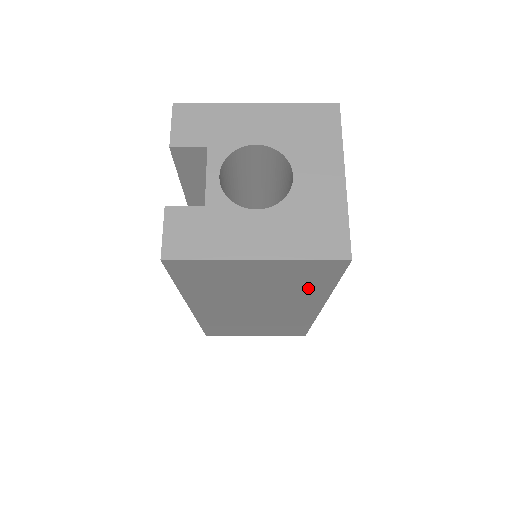
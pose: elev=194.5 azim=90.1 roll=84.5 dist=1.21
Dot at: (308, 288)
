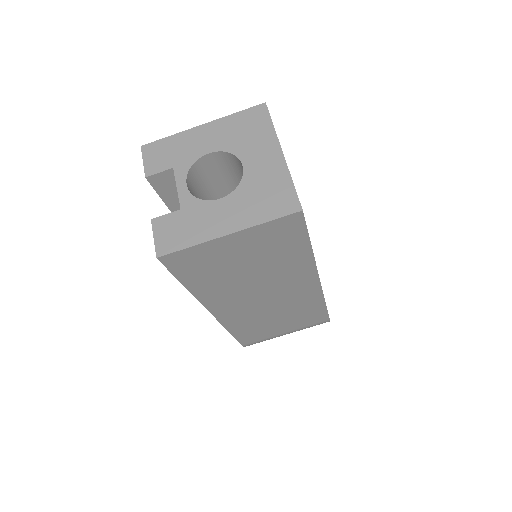
Dot at: (290, 255)
